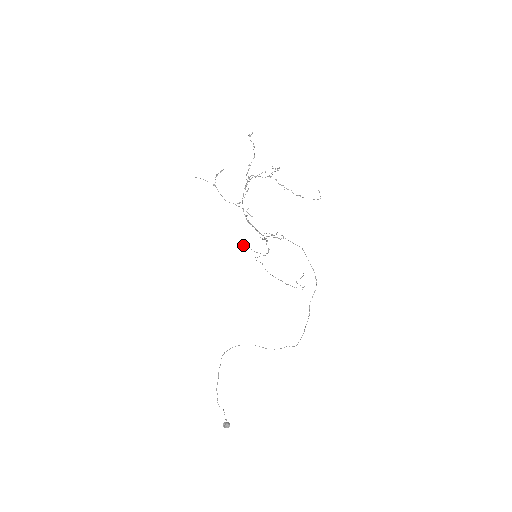
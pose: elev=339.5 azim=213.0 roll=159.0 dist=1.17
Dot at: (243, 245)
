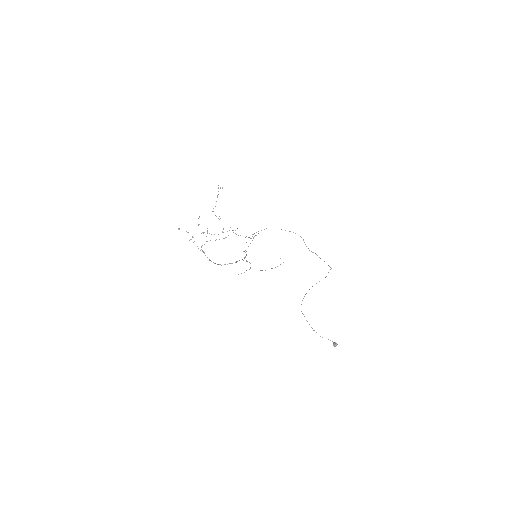
Dot at: occluded
